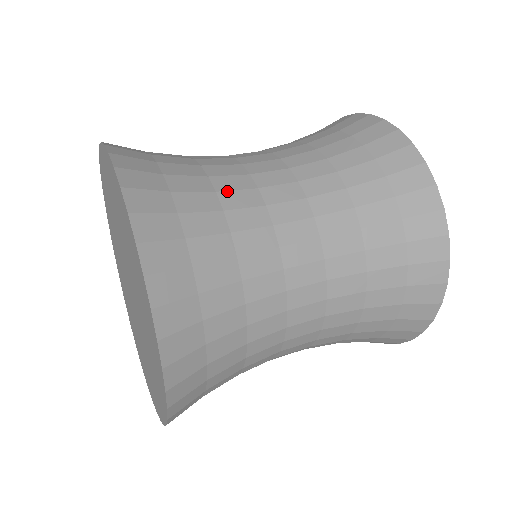
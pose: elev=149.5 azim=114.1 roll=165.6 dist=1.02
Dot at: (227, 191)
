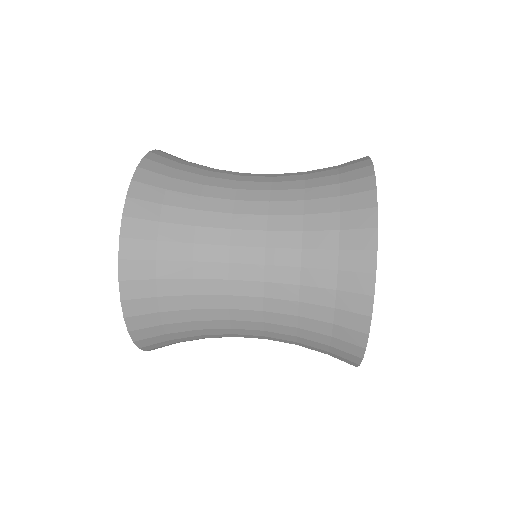
Dot at: (218, 172)
